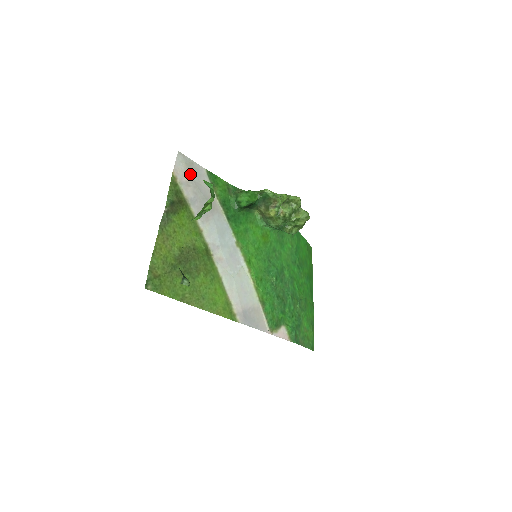
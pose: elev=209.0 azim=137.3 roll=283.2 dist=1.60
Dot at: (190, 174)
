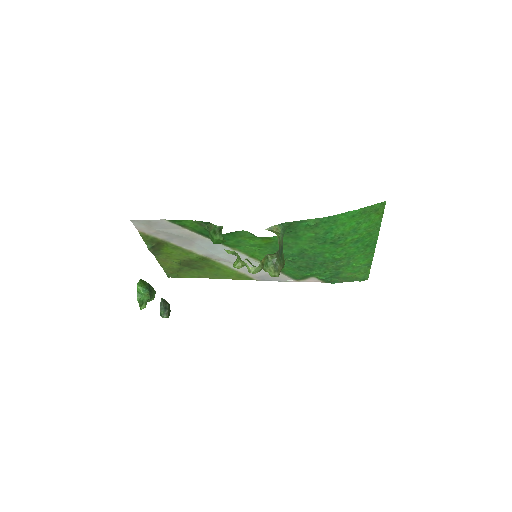
Dot at: (153, 227)
